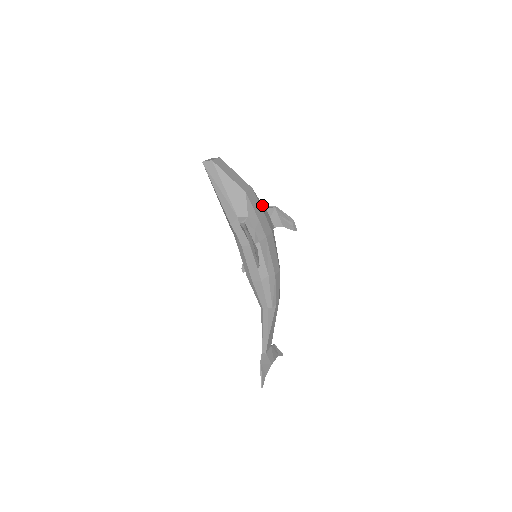
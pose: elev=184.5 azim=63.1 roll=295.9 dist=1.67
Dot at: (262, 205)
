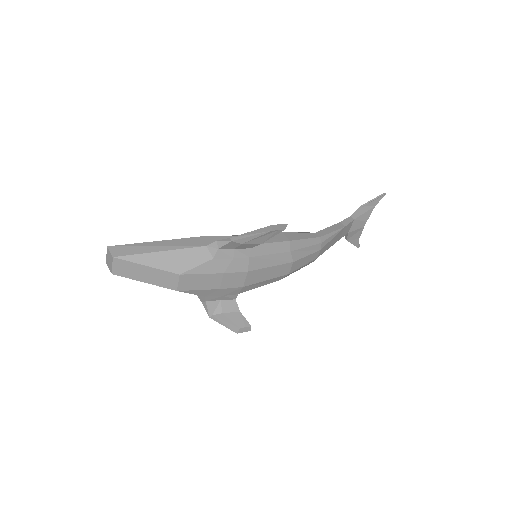
Dot at: (210, 261)
